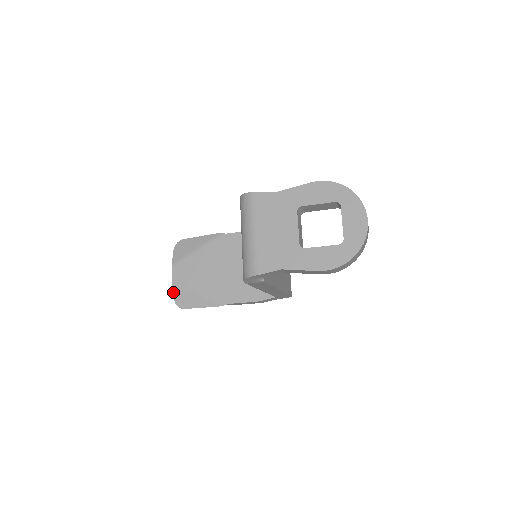
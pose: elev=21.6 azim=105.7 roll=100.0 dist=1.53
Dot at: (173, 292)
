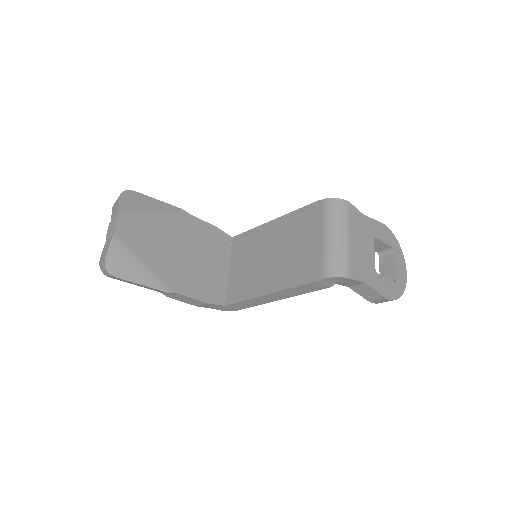
Dot at: (109, 248)
